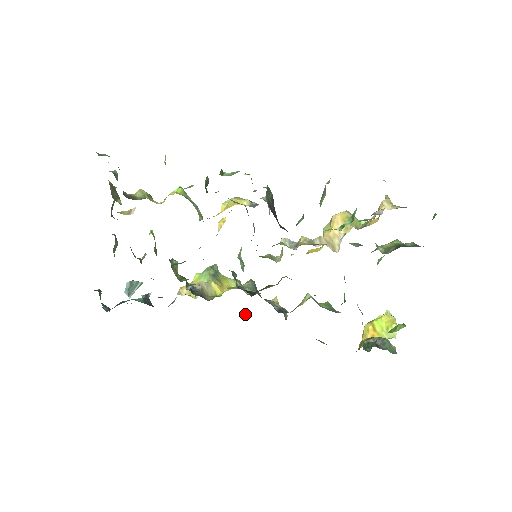
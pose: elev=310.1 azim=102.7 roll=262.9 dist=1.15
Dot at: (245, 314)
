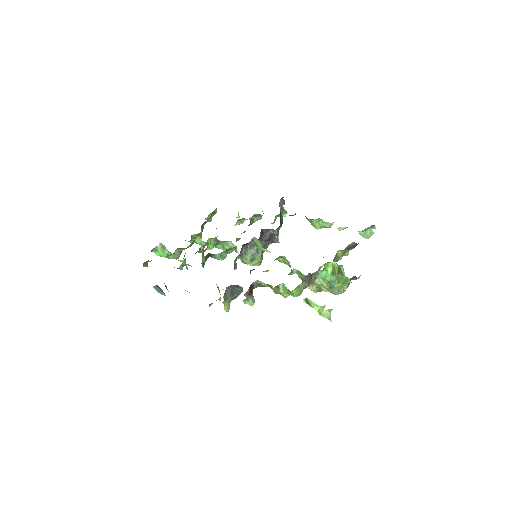
Dot at: (224, 297)
